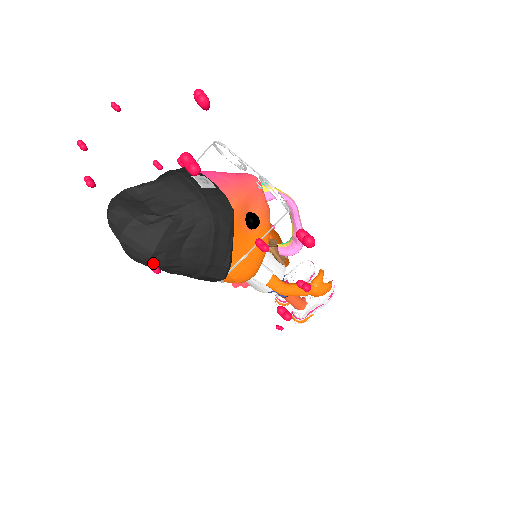
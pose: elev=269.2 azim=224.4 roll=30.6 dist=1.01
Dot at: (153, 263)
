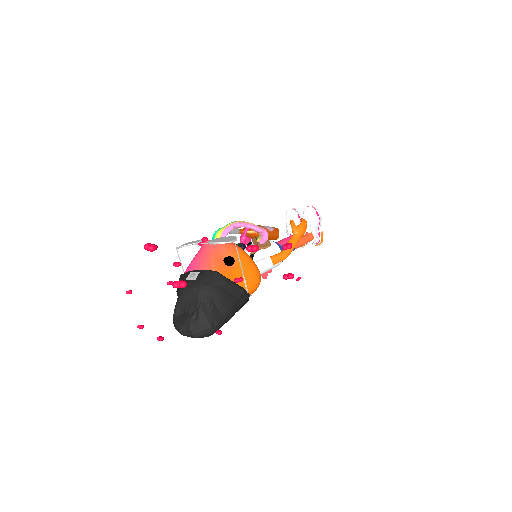
Dot at: (215, 332)
